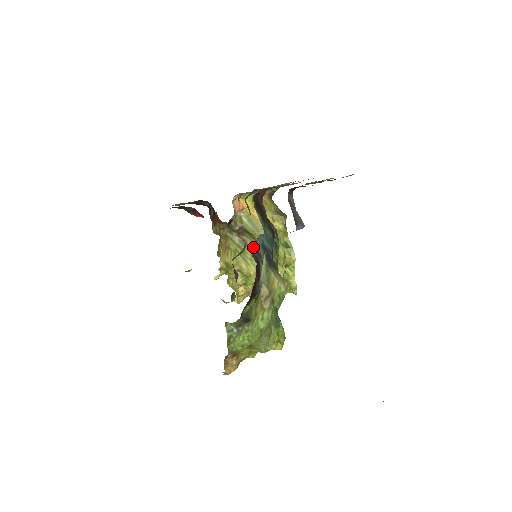
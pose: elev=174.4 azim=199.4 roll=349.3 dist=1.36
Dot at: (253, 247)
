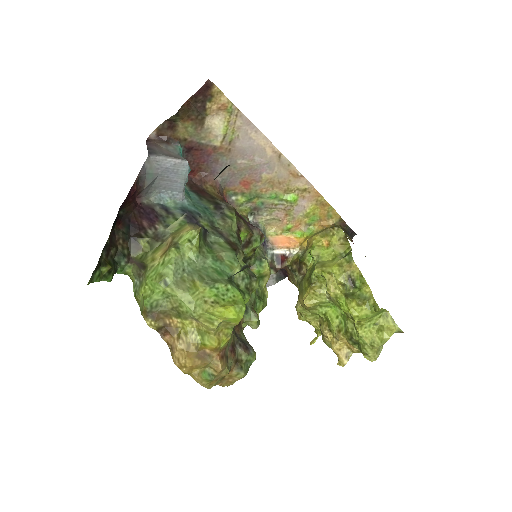
Dot at: (151, 203)
